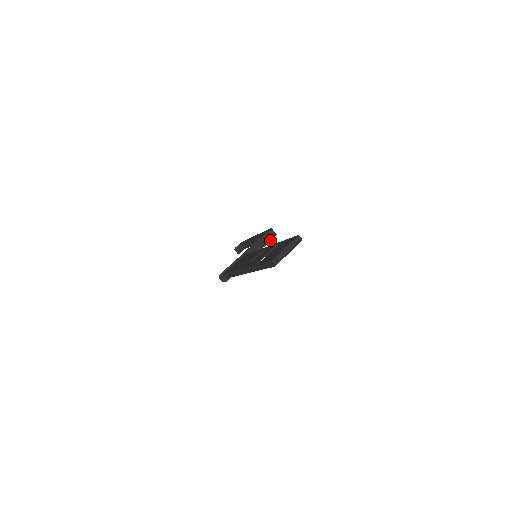
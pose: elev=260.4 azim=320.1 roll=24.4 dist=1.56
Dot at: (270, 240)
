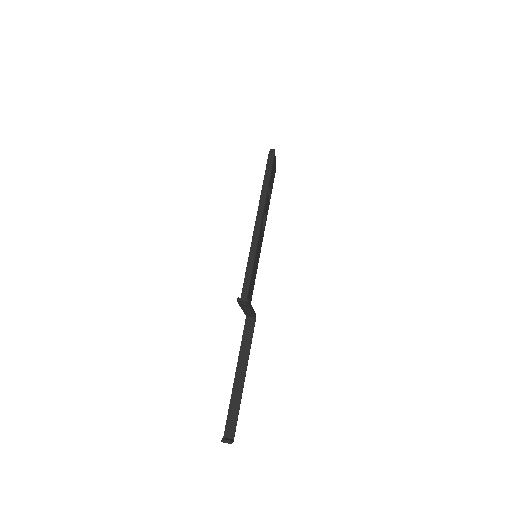
Dot at: (255, 314)
